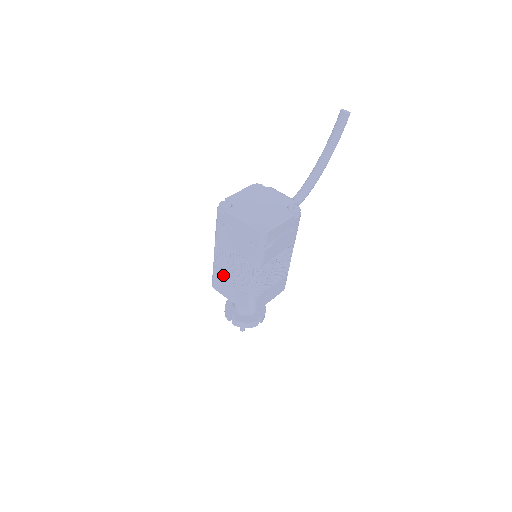
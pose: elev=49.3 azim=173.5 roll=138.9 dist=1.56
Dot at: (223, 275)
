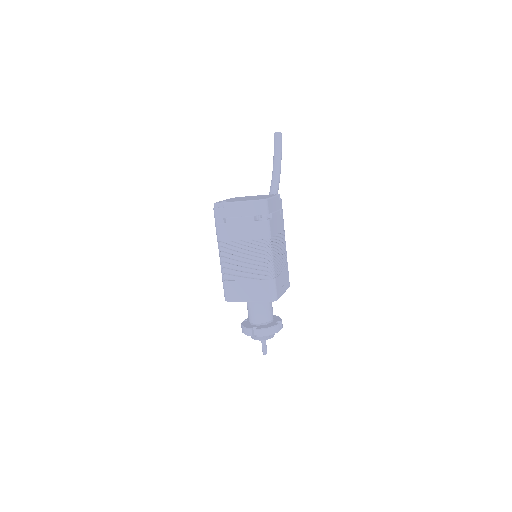
Dot at: (235, 276)
